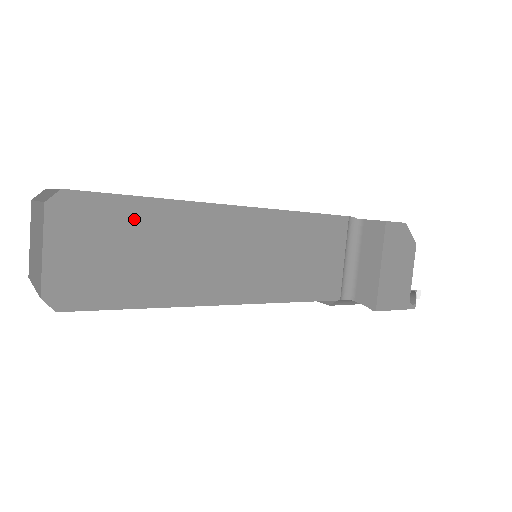
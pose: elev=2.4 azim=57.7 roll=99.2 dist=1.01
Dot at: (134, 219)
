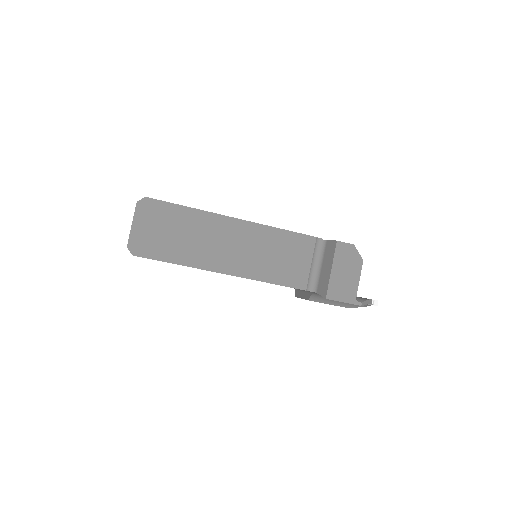
Dot at: (178, 217)
